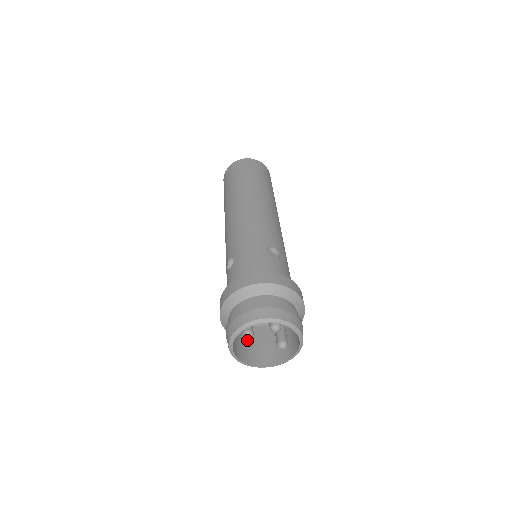
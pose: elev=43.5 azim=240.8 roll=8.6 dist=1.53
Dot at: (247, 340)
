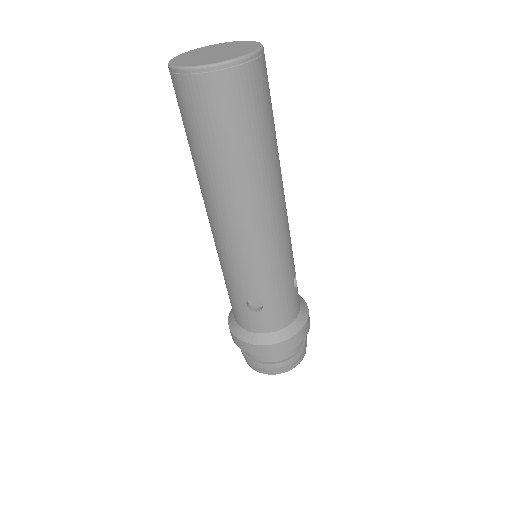
Dot at: occluded
